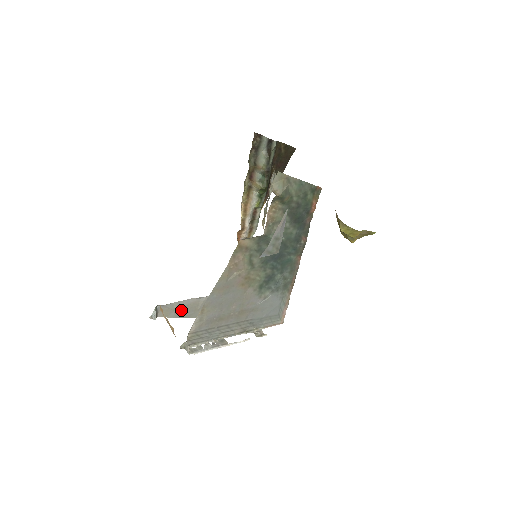
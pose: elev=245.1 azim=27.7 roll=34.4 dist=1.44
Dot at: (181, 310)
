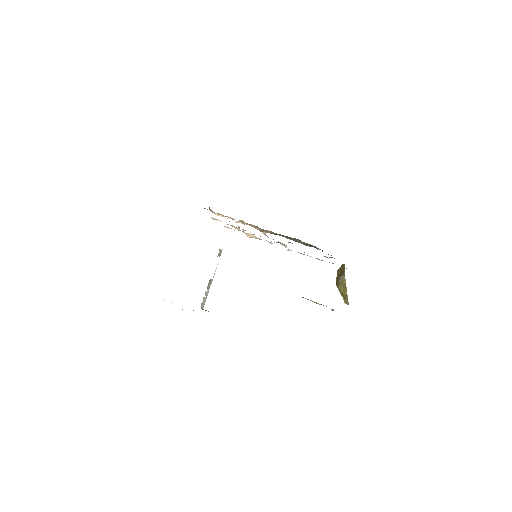
Dot at: occluded
